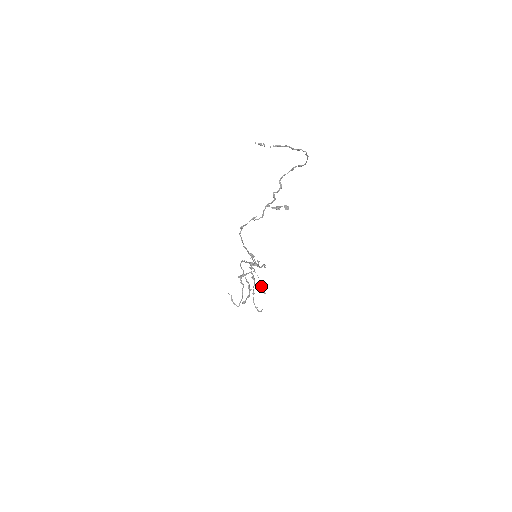
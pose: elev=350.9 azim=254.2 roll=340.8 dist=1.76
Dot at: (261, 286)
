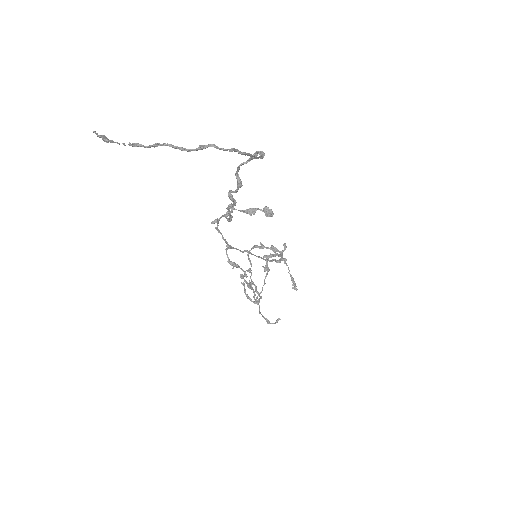
Dot at: occluded
